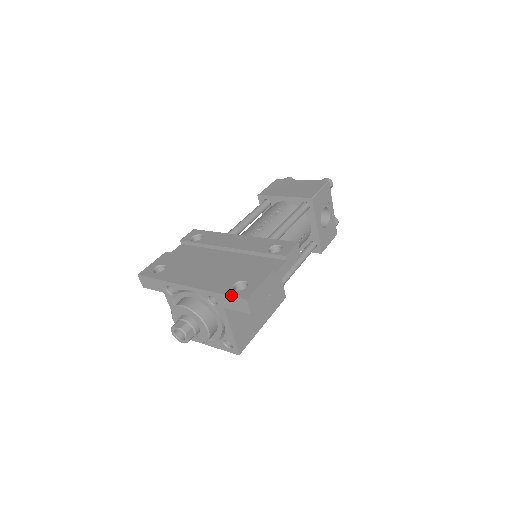
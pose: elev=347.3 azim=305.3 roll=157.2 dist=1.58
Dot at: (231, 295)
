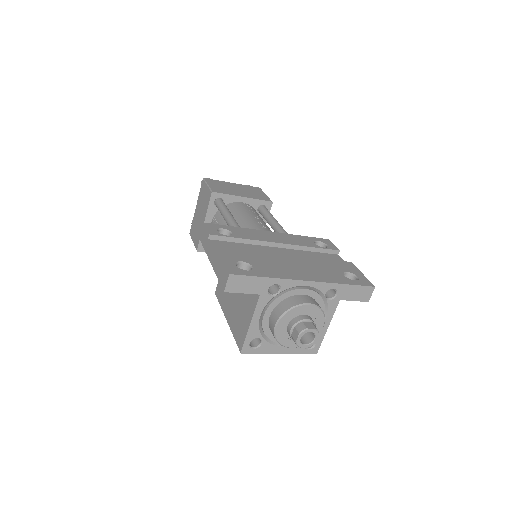
Dot at: (359, 284)
